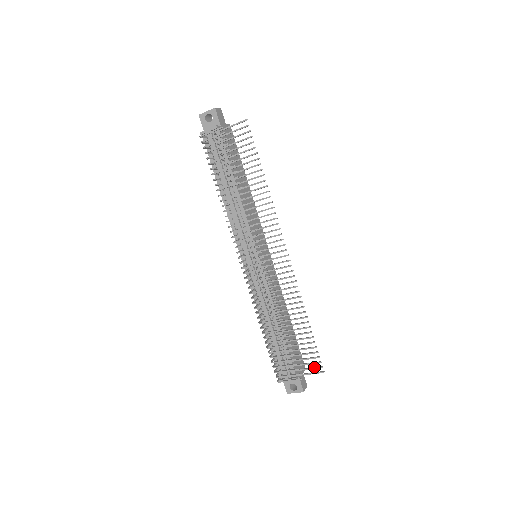
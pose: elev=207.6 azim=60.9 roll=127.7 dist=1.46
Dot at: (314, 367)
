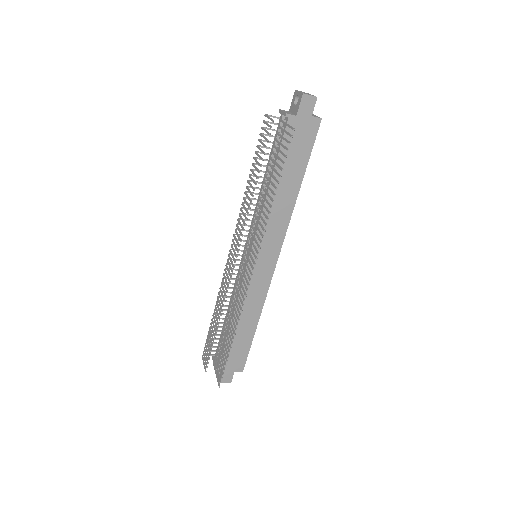
Dot at: (219, 376)
